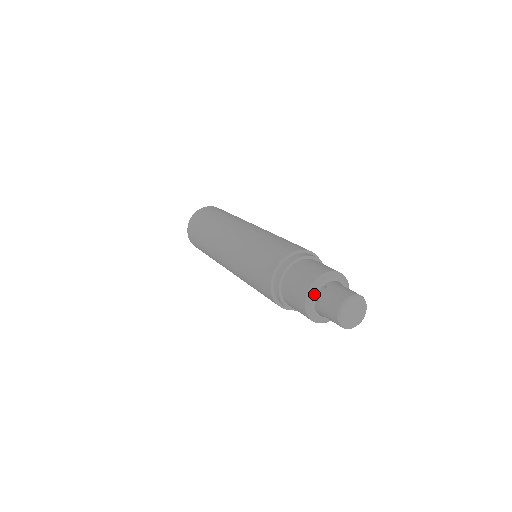
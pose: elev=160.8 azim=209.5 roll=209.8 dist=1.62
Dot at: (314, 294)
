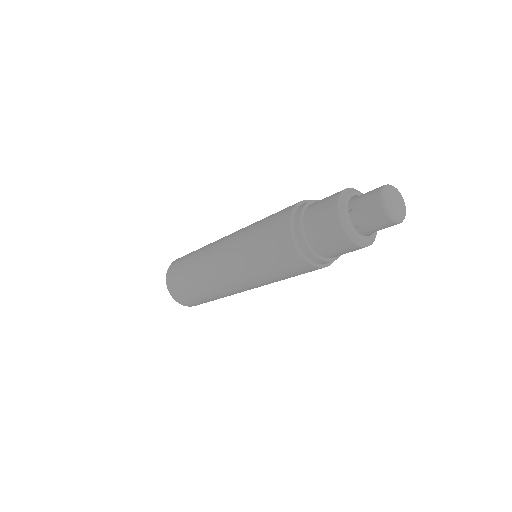
Dot at: (357, 192)
